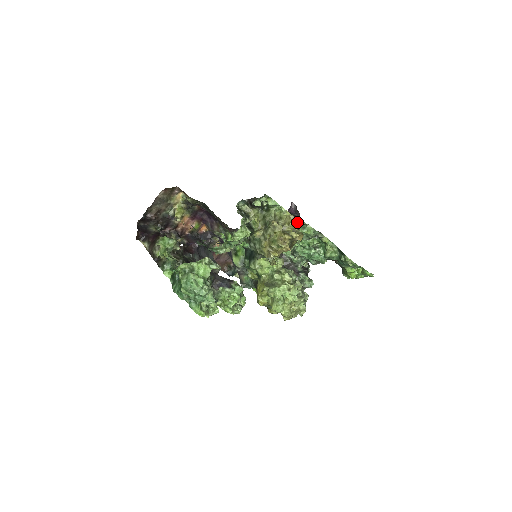
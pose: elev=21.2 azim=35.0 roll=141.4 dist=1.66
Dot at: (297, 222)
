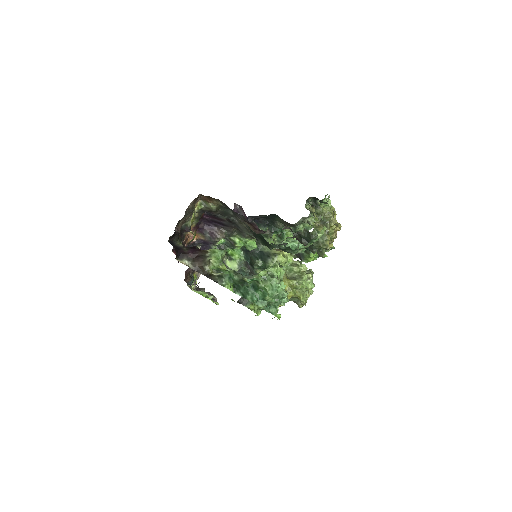
Dot at: occluded
